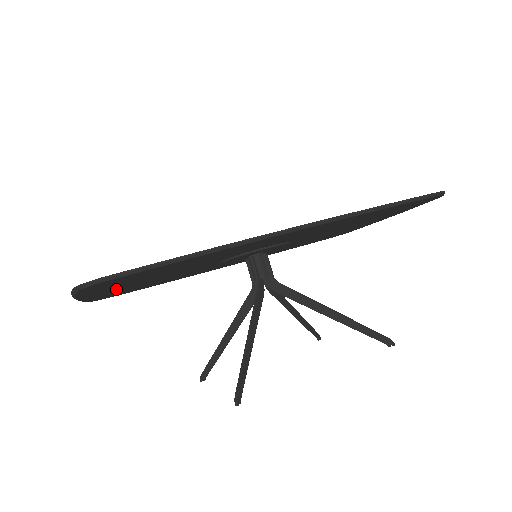
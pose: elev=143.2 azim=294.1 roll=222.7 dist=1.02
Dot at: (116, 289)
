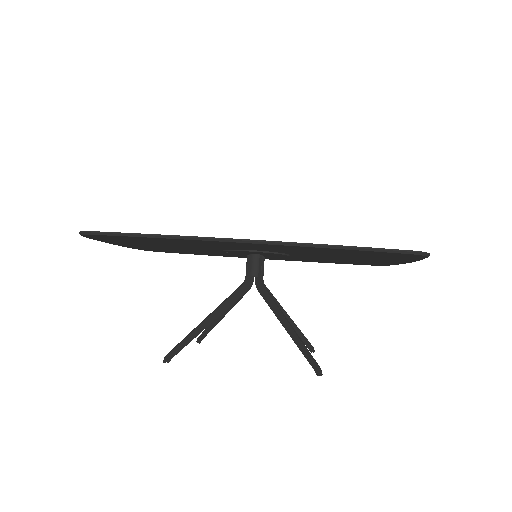
Dot at: (139, 245)
